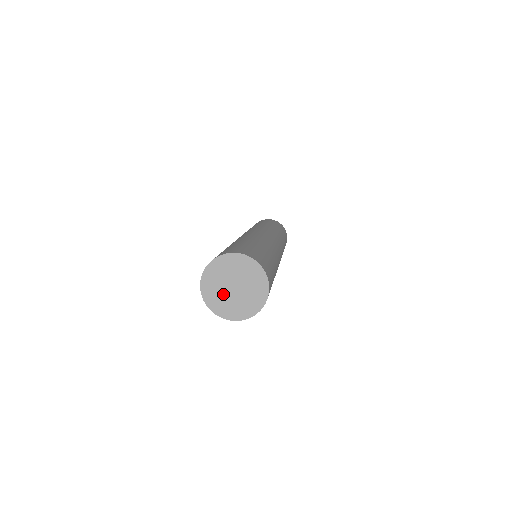
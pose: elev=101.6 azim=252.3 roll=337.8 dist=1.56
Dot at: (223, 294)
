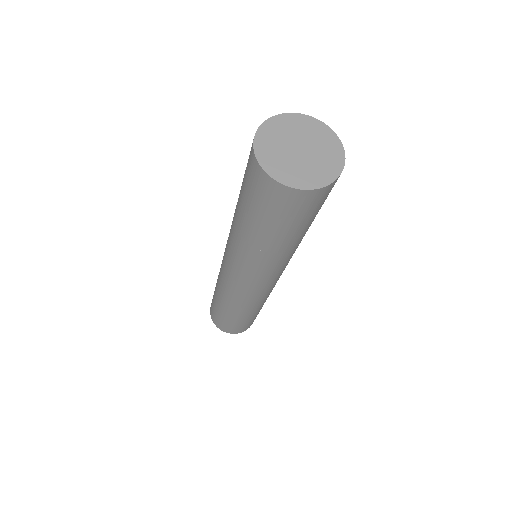
Dot at: (291, 162)
